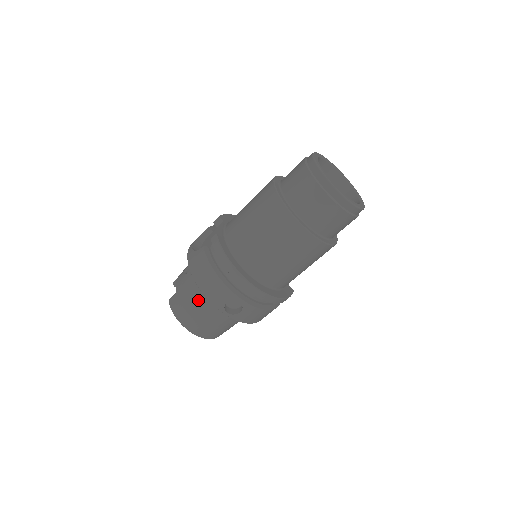
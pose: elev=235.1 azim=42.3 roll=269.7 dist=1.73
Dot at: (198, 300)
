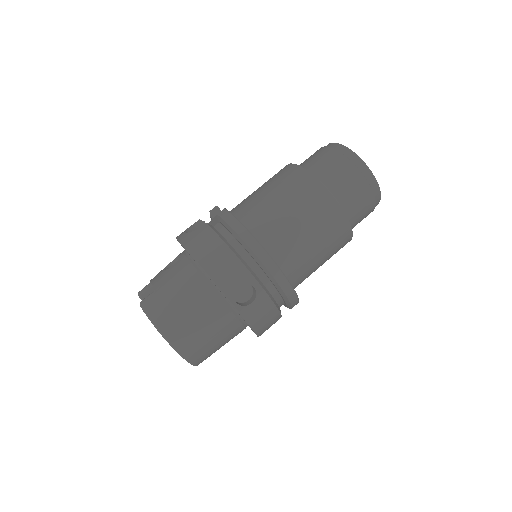
Dot at: (191, 292)
